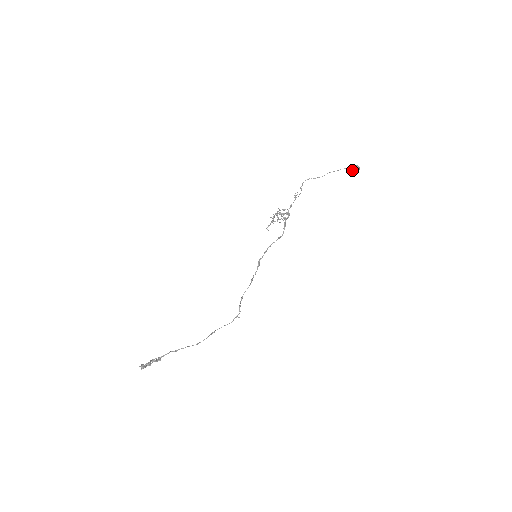
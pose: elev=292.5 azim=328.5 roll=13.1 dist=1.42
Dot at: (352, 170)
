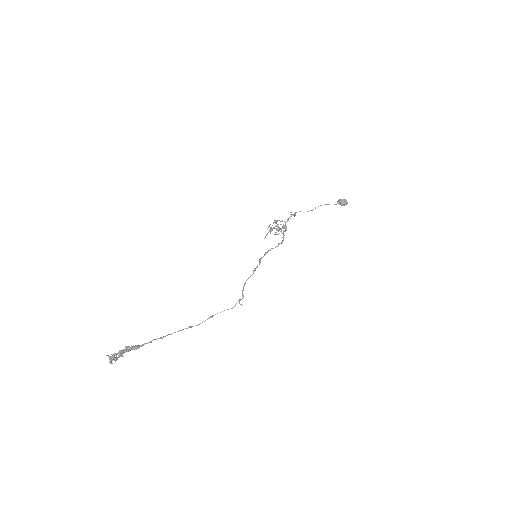
Dot at: (341, 203)
